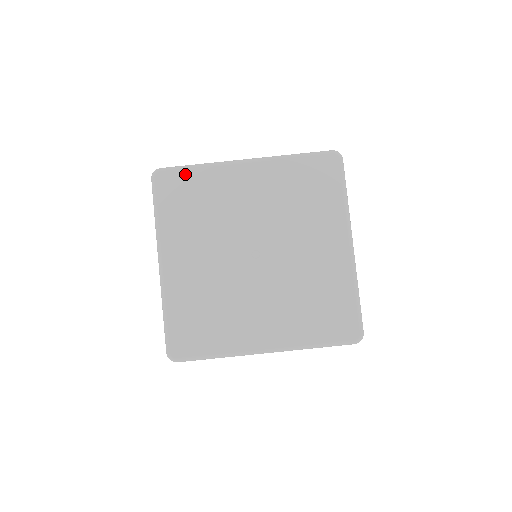
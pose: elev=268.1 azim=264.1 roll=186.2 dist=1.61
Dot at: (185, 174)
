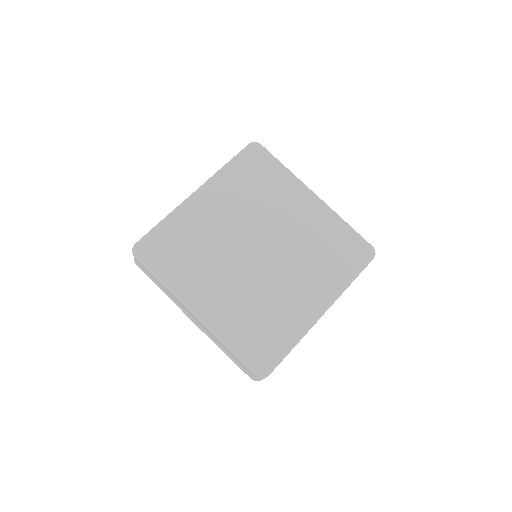
Dot at: (159, 233)
